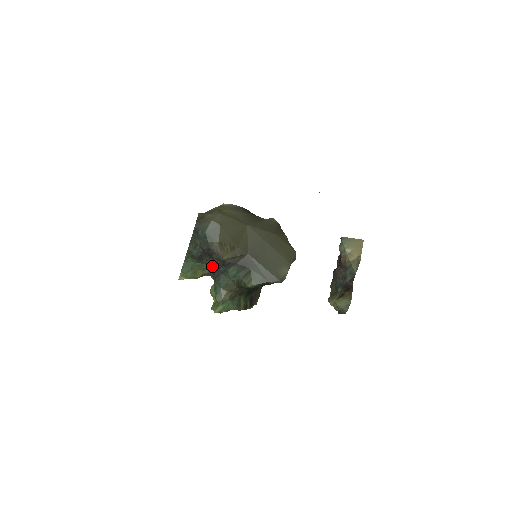
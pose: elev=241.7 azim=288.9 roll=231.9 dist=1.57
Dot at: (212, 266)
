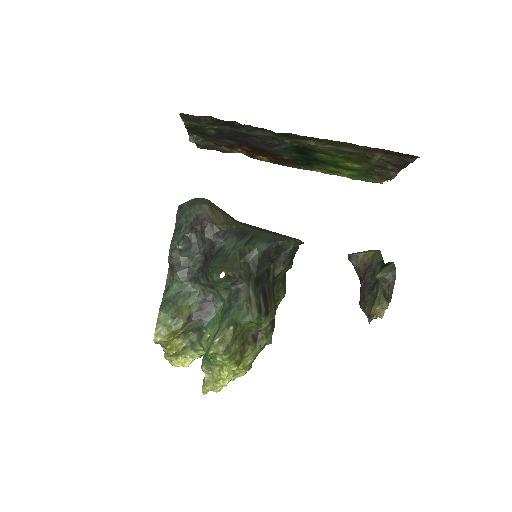
Dot at: (203, 264)
